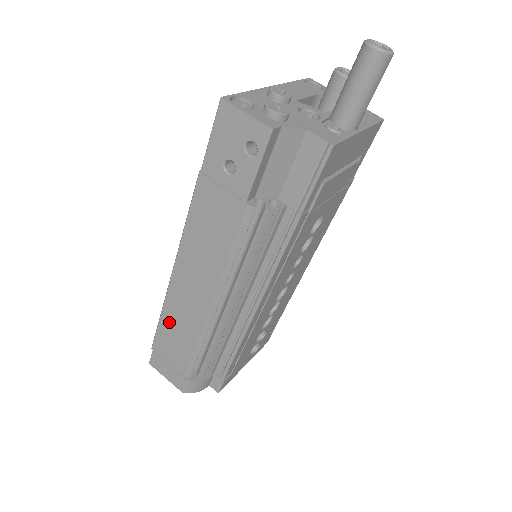
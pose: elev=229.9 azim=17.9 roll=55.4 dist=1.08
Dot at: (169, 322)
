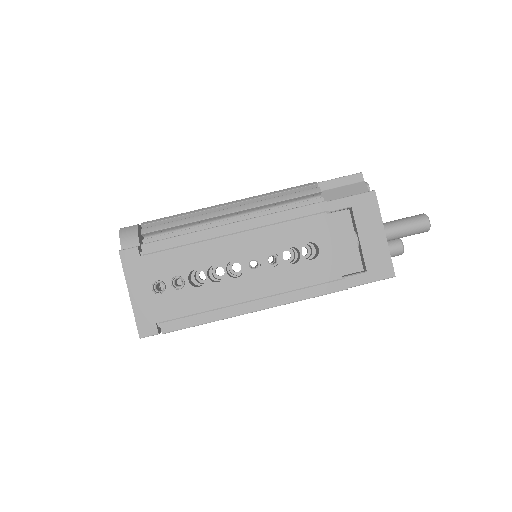
Dot at: occluded
